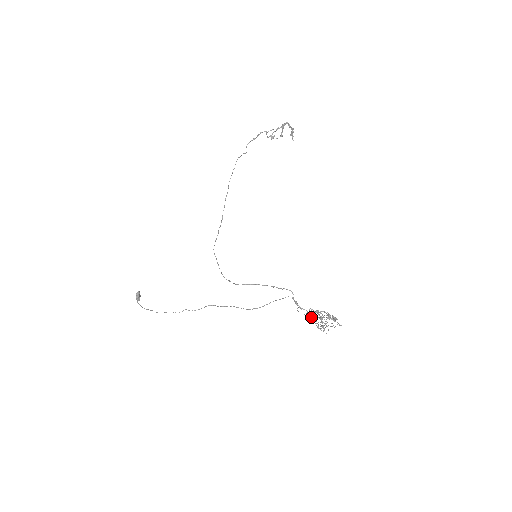
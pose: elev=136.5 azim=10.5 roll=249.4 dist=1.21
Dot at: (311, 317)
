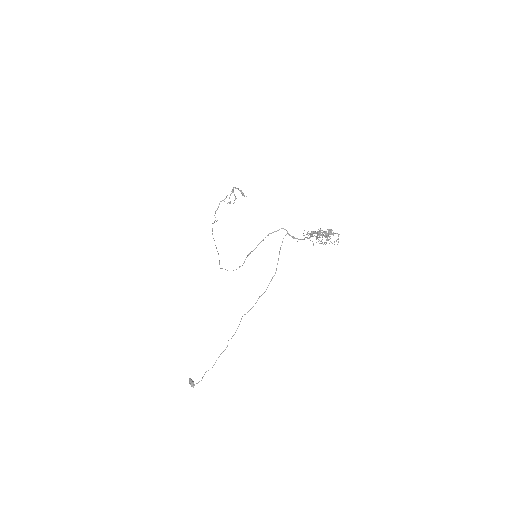
Dot at: (308, 233)
